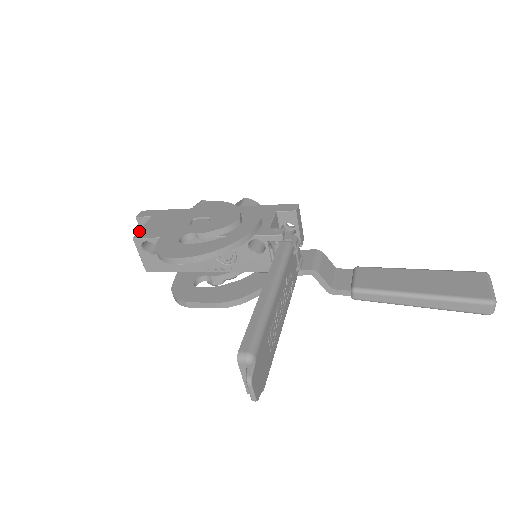
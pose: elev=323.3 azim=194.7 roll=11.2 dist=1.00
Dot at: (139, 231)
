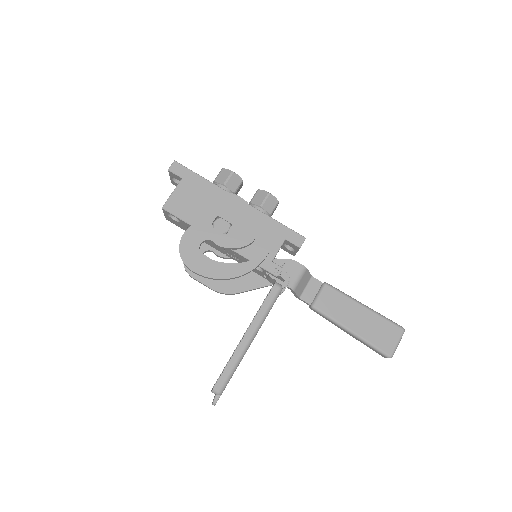
Dot at: (169, 199)
